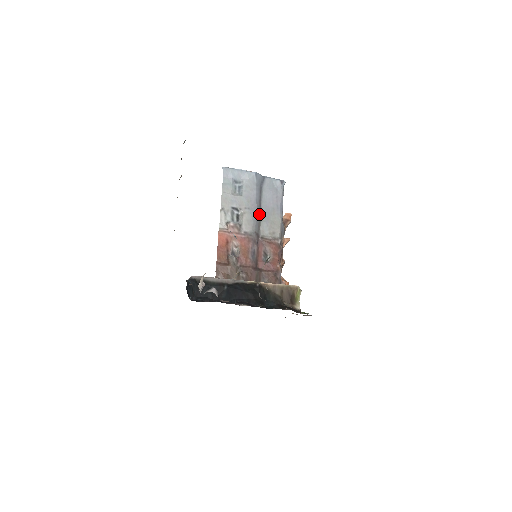
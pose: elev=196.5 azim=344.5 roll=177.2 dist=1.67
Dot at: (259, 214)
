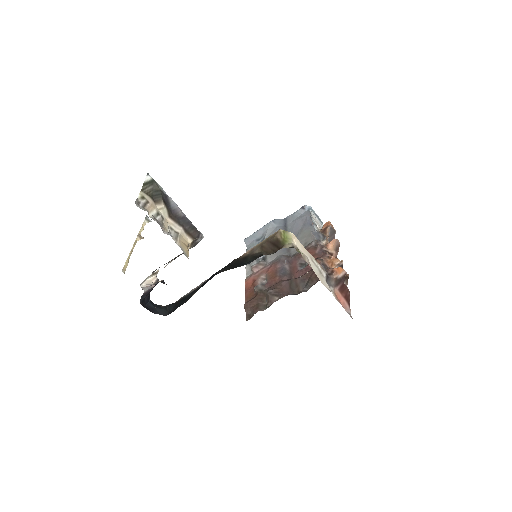
Dot at: occluded
